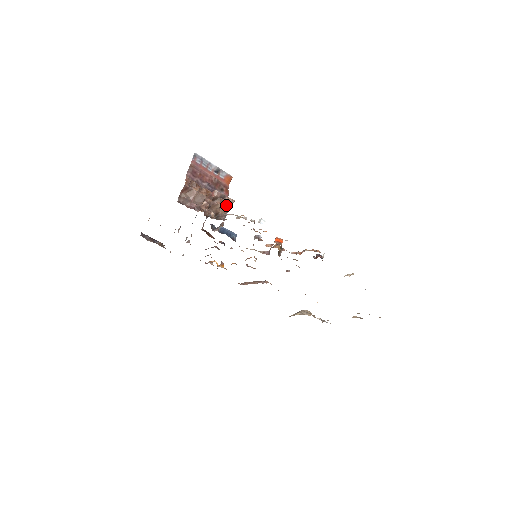
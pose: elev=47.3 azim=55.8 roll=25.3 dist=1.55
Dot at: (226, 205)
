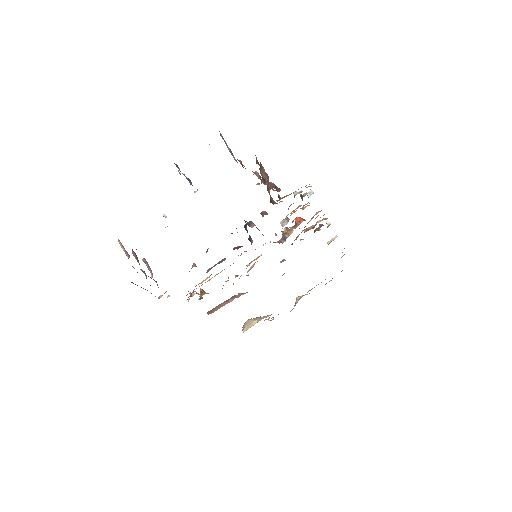
Dot at: (268, 187)
